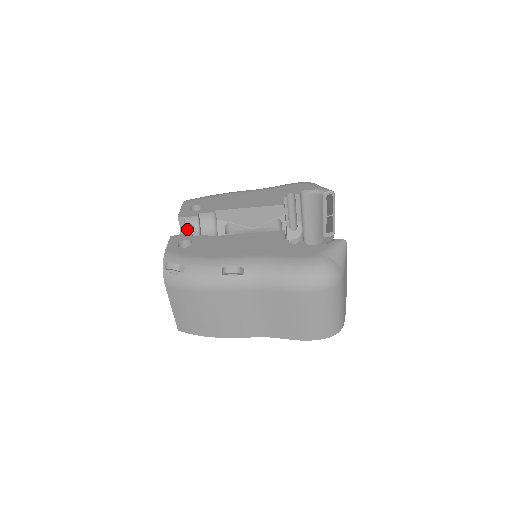
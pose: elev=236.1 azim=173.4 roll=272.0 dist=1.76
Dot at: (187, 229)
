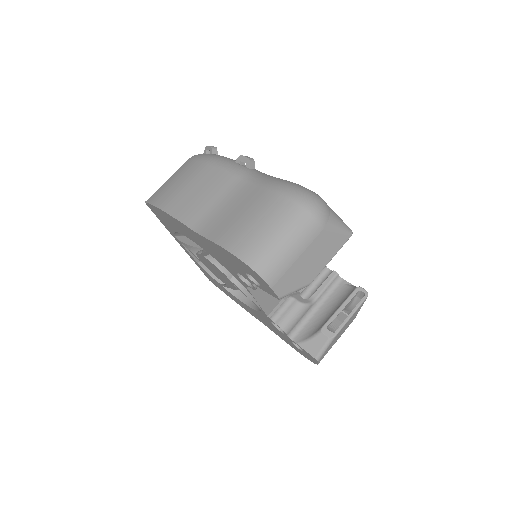
Dot at: occluded
